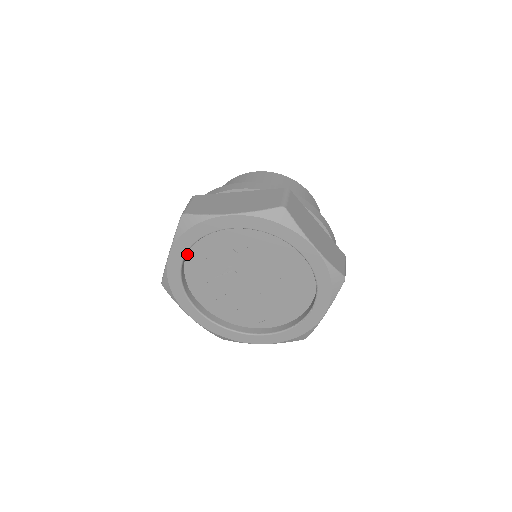
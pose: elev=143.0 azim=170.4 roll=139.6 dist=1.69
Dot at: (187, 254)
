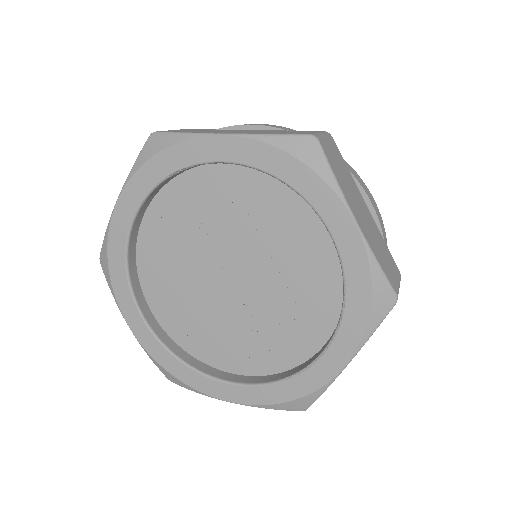
Dot at: (146, 210)
